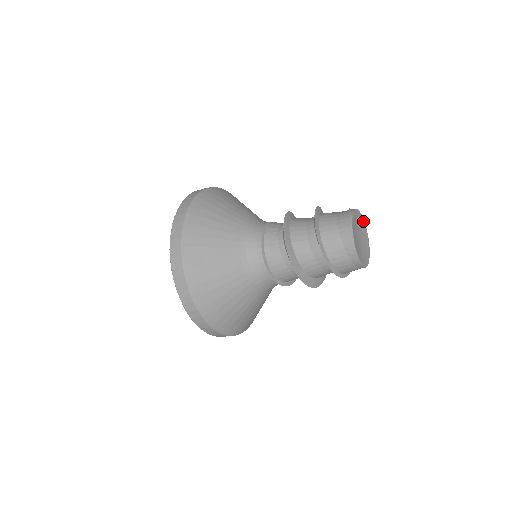
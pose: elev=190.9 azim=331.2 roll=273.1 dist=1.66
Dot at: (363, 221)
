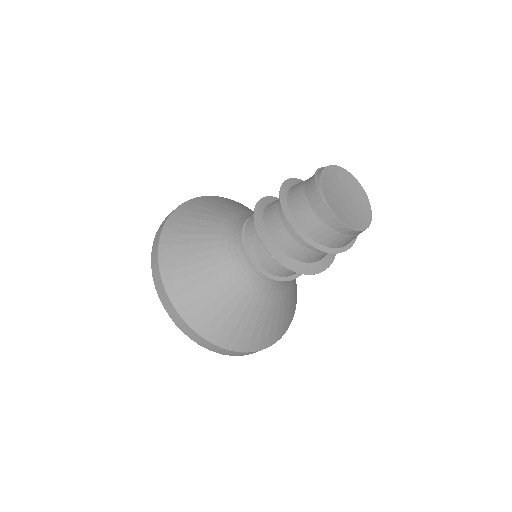
Dot at: (343, 171)
